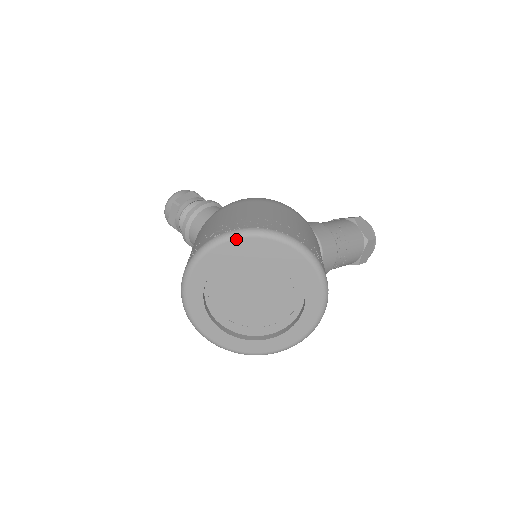
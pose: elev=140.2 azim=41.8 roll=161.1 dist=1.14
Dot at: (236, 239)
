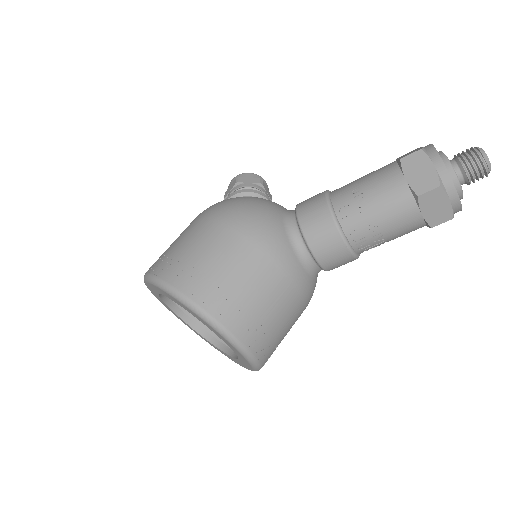
Dot at: (146, 283)
